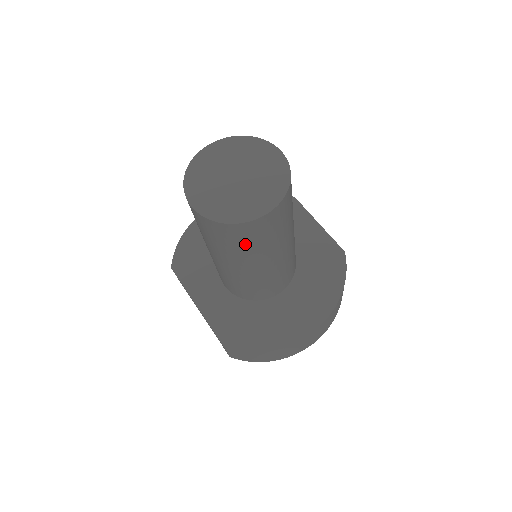
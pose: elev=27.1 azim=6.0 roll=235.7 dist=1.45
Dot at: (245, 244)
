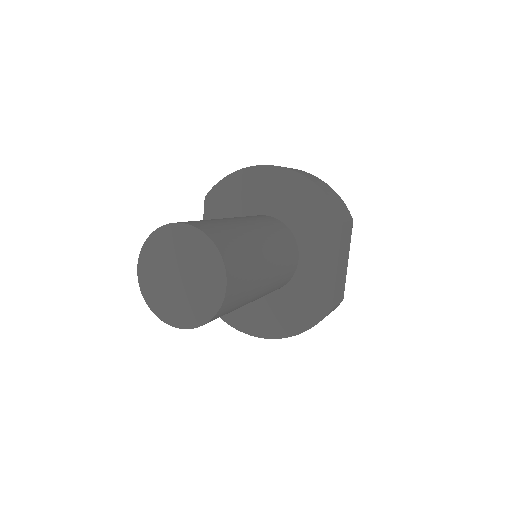
Dot at: occluded
